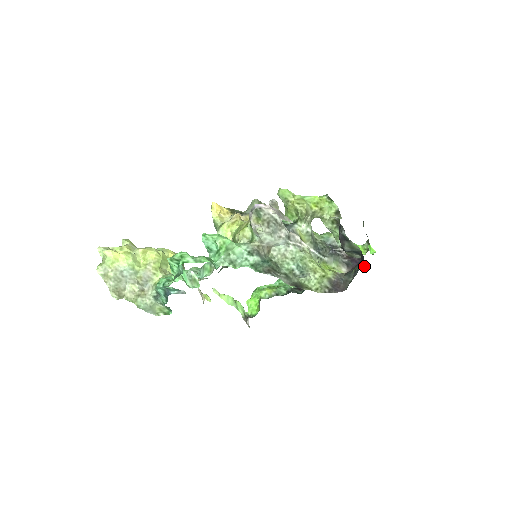
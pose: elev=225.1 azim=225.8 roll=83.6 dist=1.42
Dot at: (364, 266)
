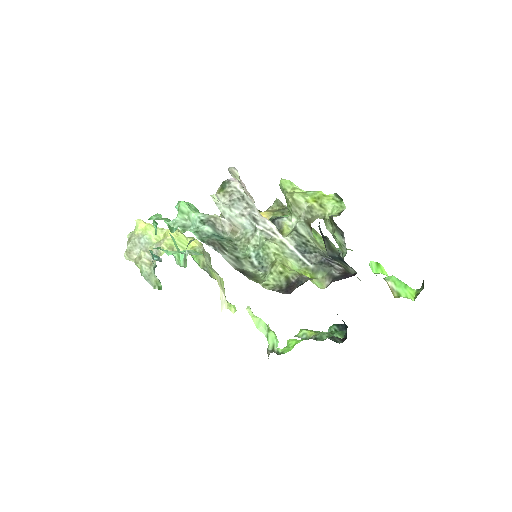
Dot at: occluded
